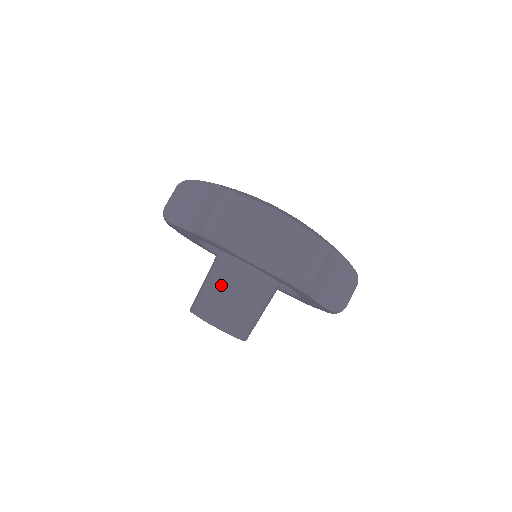
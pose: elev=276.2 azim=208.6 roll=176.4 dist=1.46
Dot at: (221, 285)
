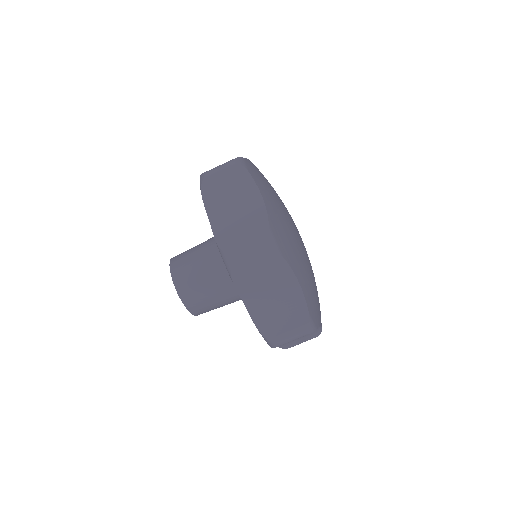
Dot at: (223, 298)
